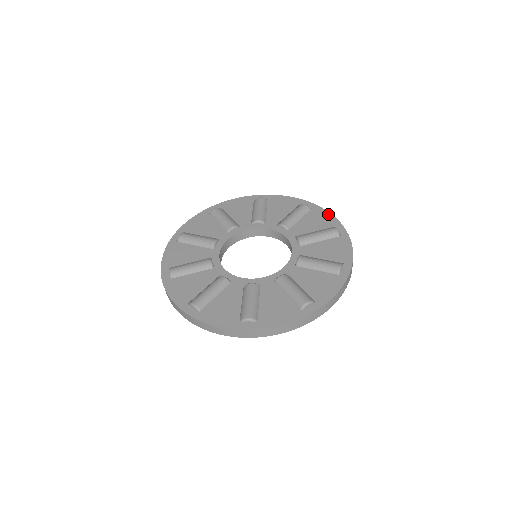
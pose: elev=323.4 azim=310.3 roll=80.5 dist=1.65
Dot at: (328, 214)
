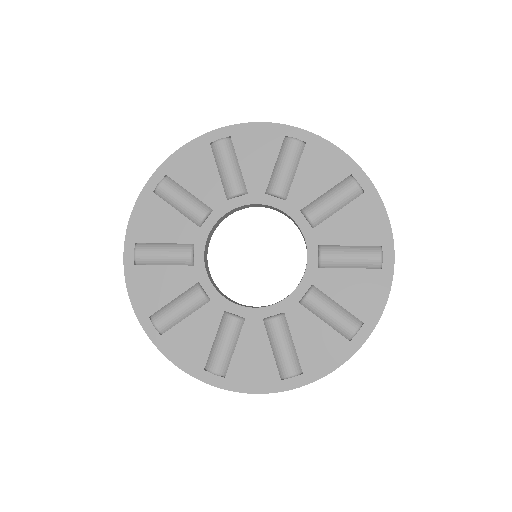
Dot at: (334, 149)
